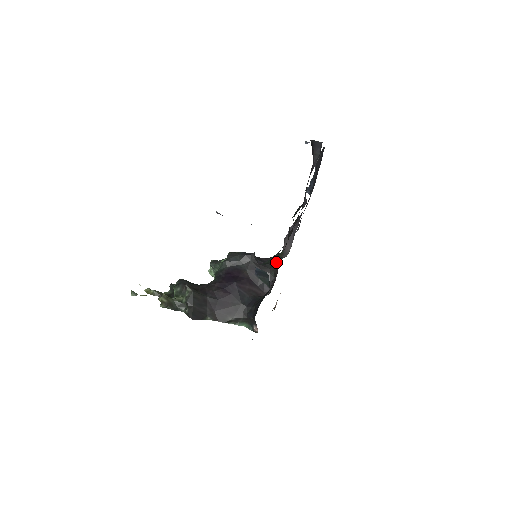
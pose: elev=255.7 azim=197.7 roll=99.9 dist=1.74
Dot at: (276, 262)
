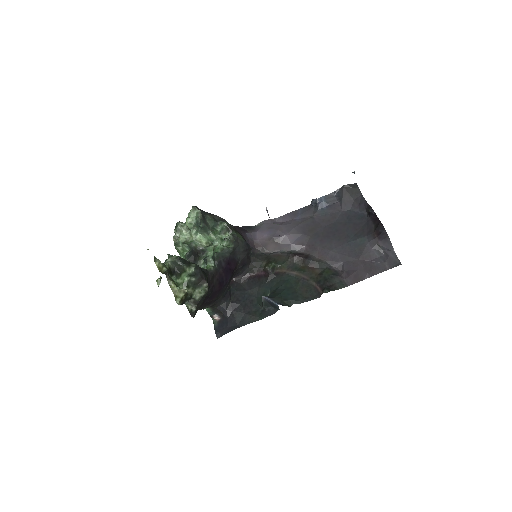
Dot at: (266, 270)
